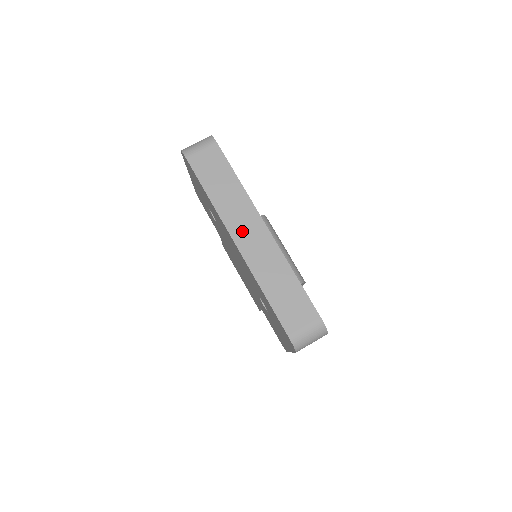
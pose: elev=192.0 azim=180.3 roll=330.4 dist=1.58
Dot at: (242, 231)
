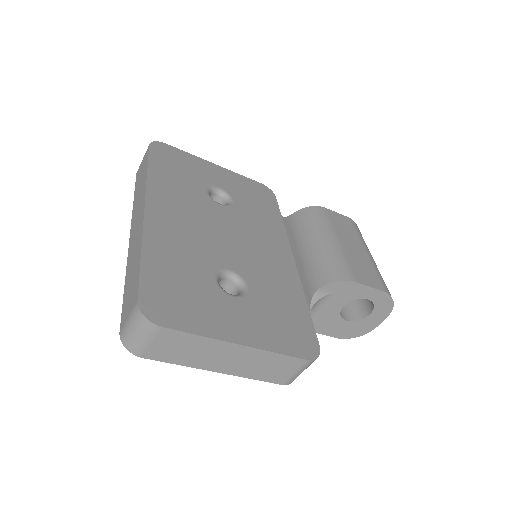
Dot at: (135, 222)
